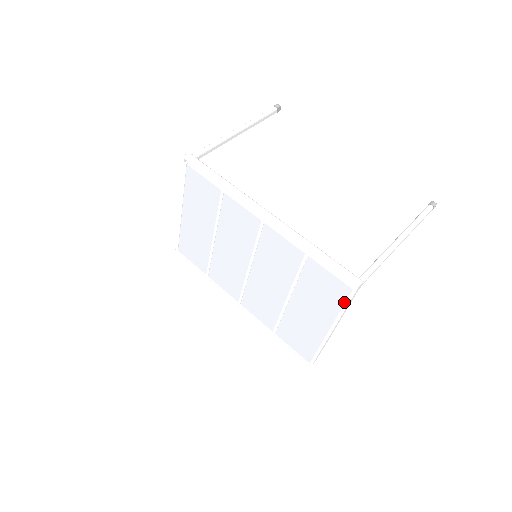
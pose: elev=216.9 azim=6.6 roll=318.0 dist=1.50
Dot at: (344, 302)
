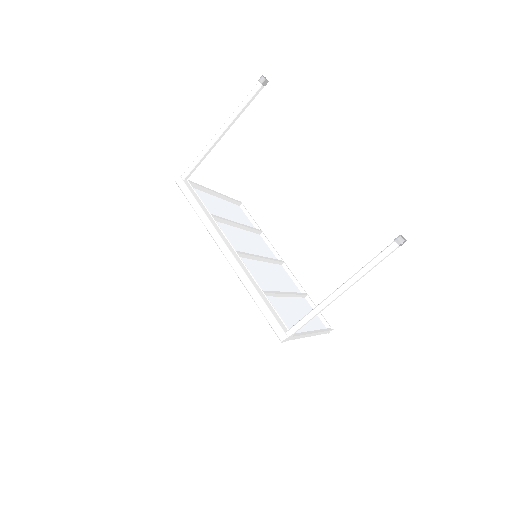
Dot at: occluded
